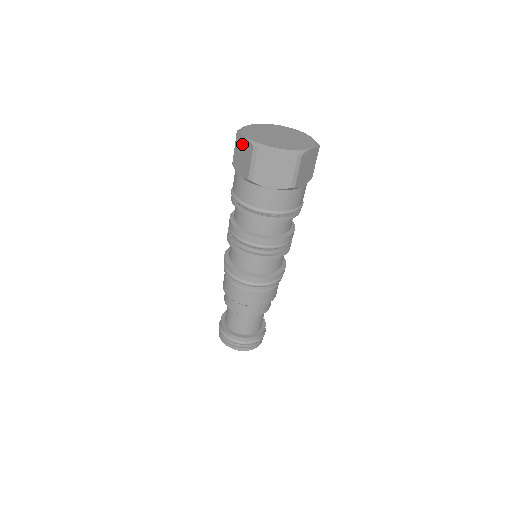
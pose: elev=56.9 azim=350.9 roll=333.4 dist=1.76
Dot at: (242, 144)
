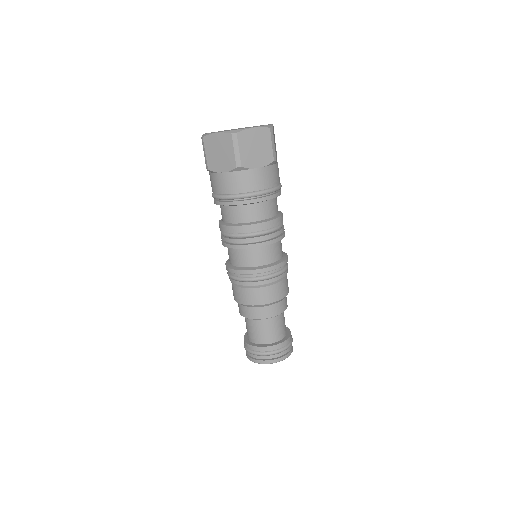
Dot at: (215, 142)
